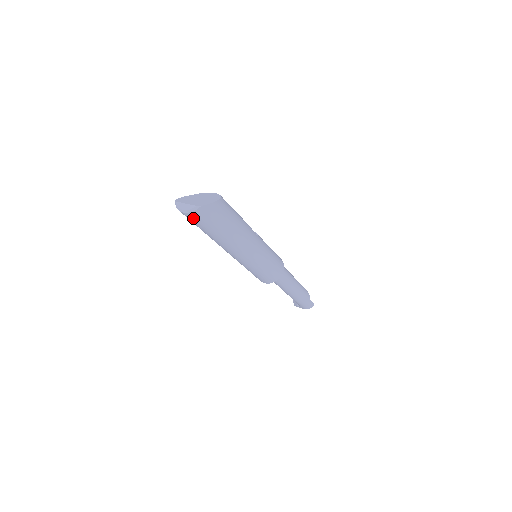
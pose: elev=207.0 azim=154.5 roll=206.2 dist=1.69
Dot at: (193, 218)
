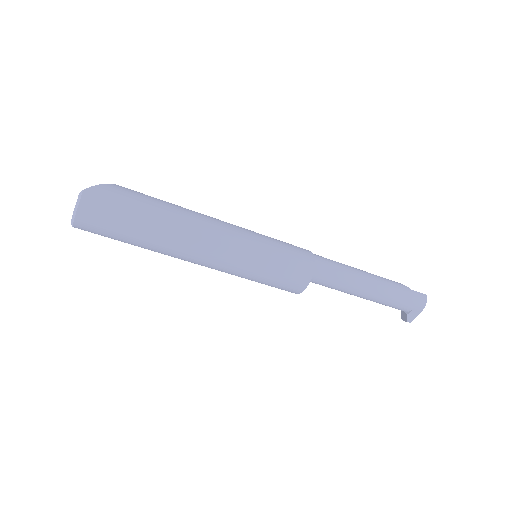
Dot at: (92, 217)
